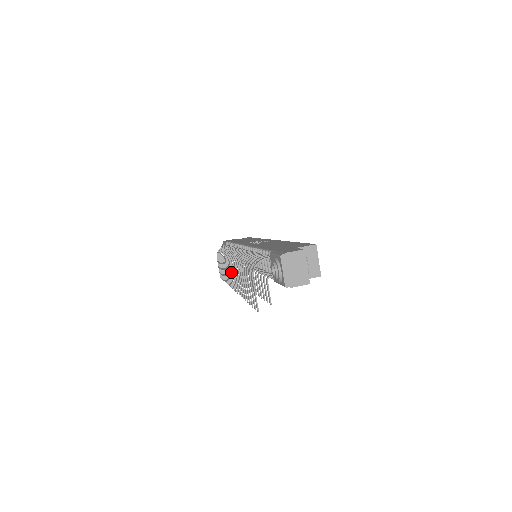
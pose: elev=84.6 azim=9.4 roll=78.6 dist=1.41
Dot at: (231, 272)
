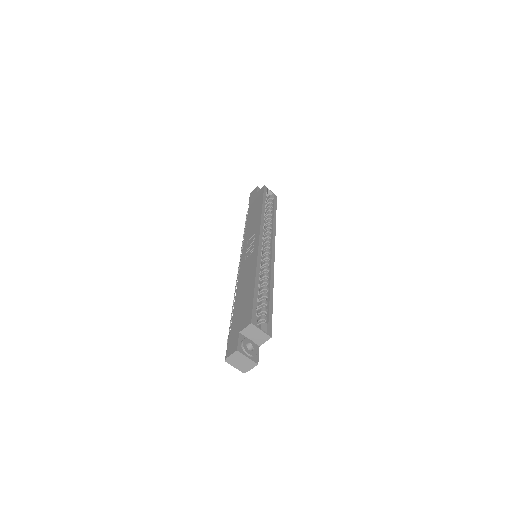
Dot at: occluded
